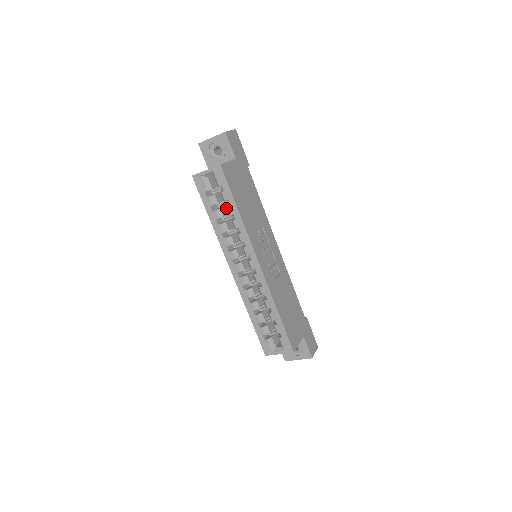
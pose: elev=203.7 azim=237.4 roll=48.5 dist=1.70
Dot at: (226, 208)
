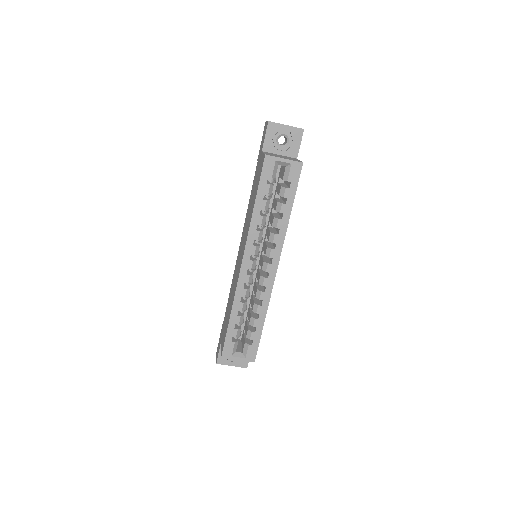
Dot at: (277, 203)
